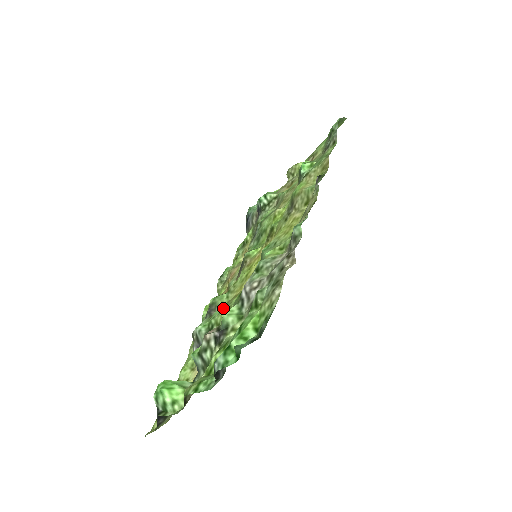
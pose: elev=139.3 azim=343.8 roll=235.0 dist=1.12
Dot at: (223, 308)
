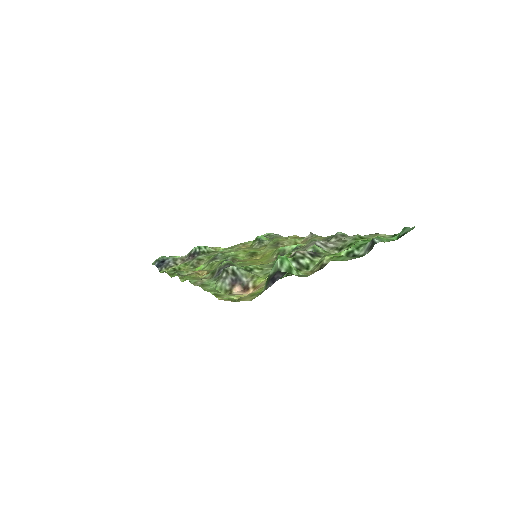
Dot at: occluded
